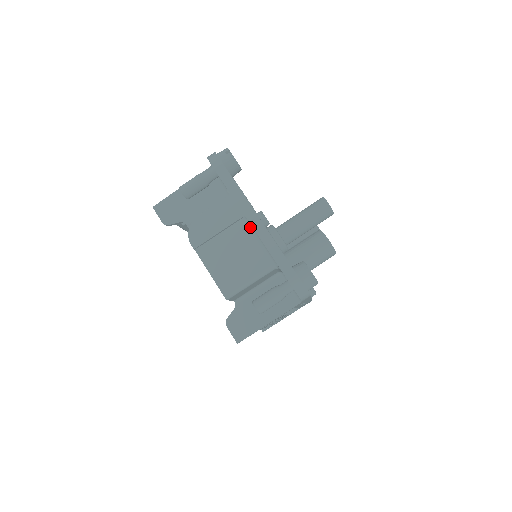
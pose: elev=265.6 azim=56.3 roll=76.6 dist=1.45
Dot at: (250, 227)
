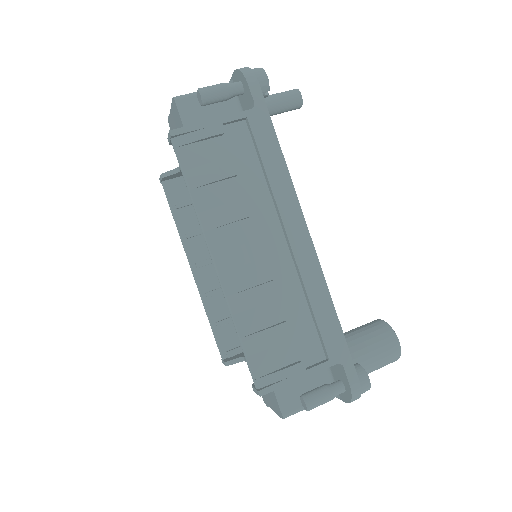
Dot at: occluded
